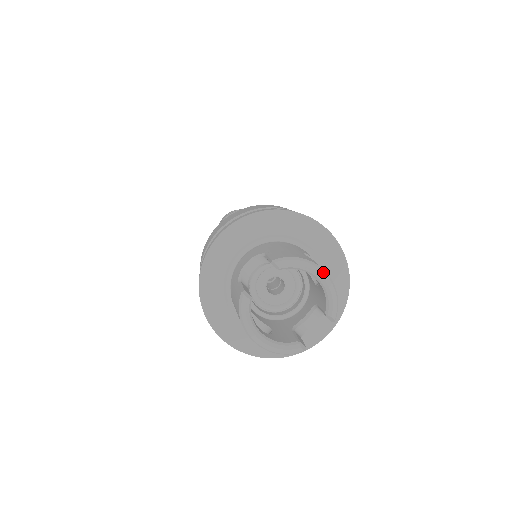
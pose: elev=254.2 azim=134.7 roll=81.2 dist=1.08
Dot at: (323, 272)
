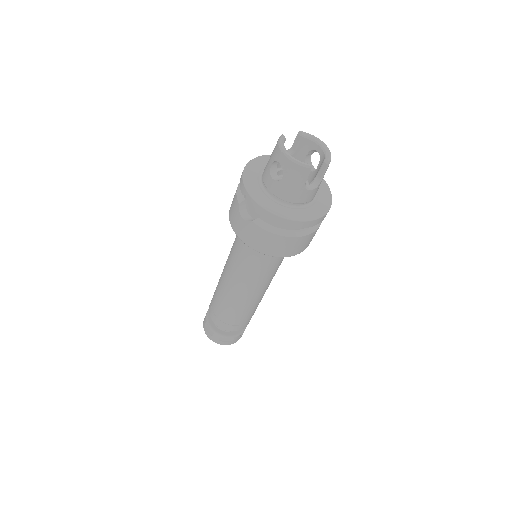
Dot at: occluded
